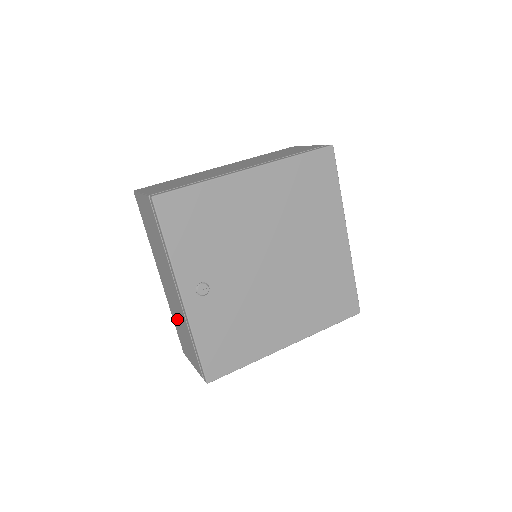
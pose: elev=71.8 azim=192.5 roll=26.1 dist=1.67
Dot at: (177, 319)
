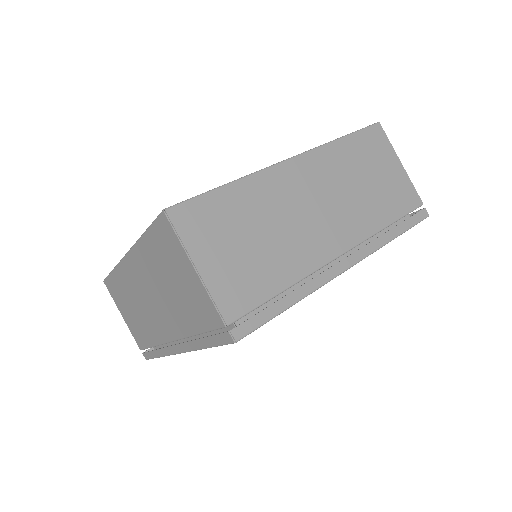
Dot at: (130, 298)
